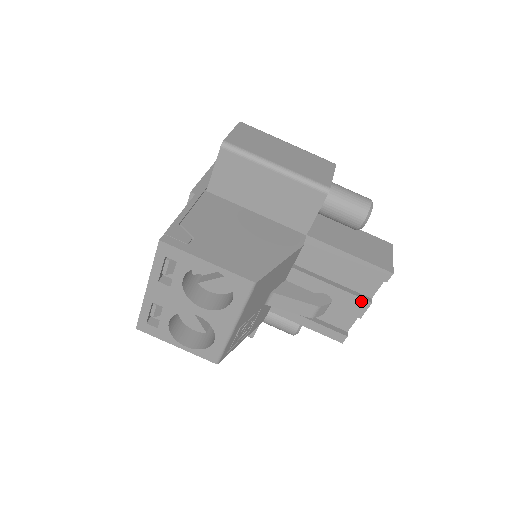
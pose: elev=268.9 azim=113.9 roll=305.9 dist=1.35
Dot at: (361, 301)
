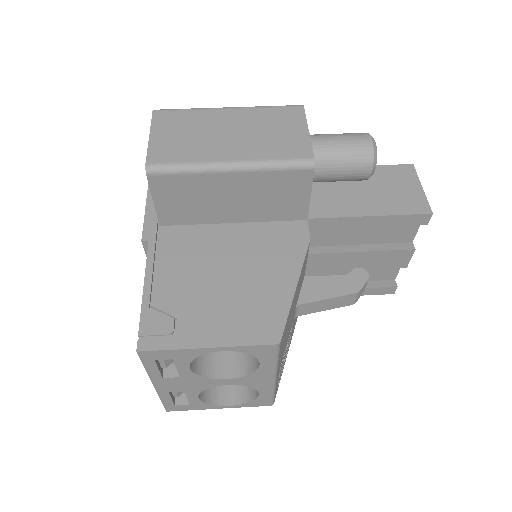
Dot at: (401, 253)
